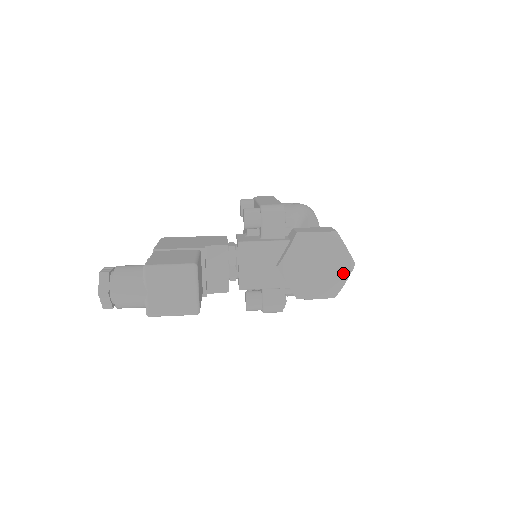
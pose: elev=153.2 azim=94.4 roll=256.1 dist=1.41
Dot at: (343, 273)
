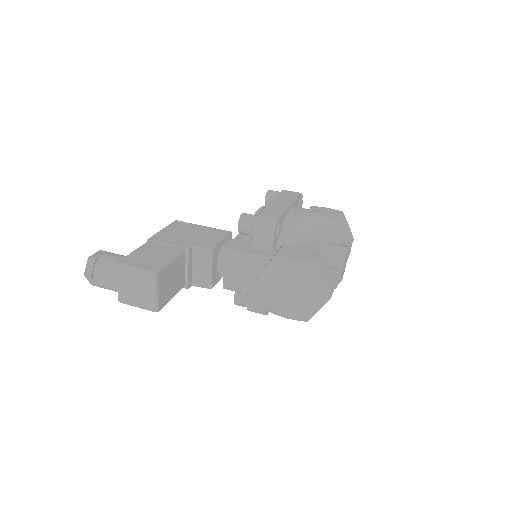
Dot at: (316, 303)
